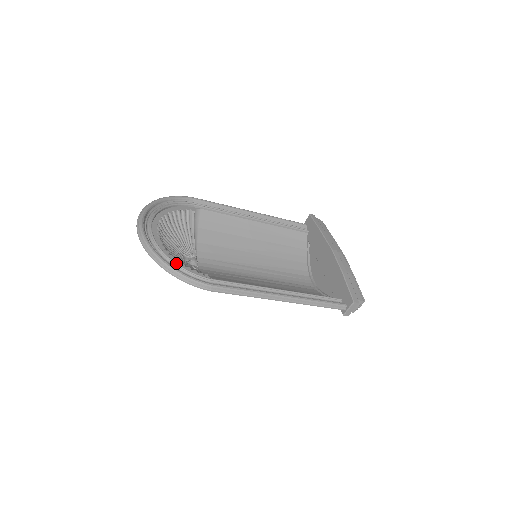
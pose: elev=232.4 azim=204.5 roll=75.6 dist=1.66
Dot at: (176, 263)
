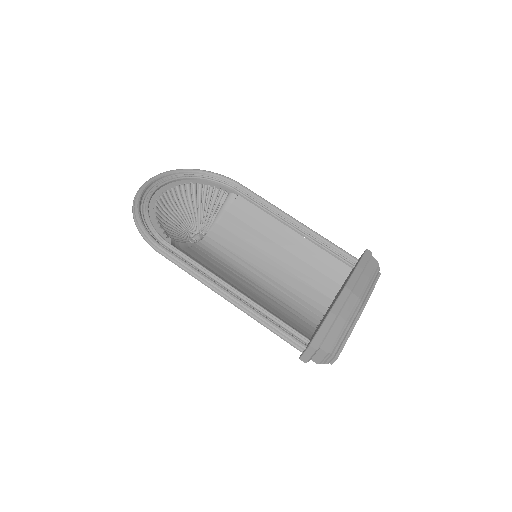
Dot at: (148, 215)
